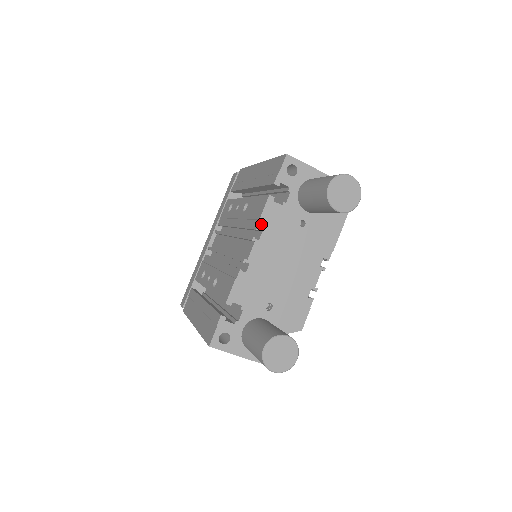
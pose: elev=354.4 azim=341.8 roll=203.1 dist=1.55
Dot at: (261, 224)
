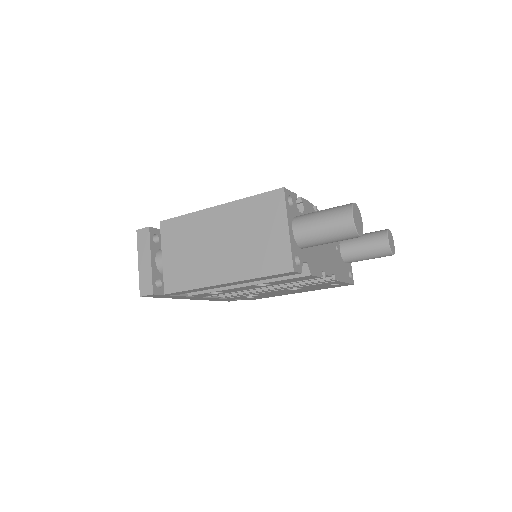
Dot at: occluded
